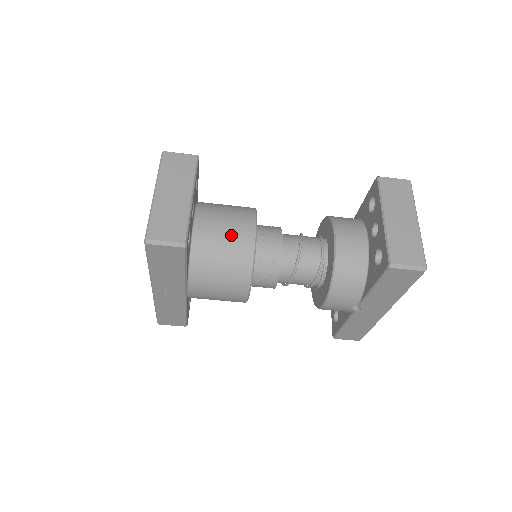
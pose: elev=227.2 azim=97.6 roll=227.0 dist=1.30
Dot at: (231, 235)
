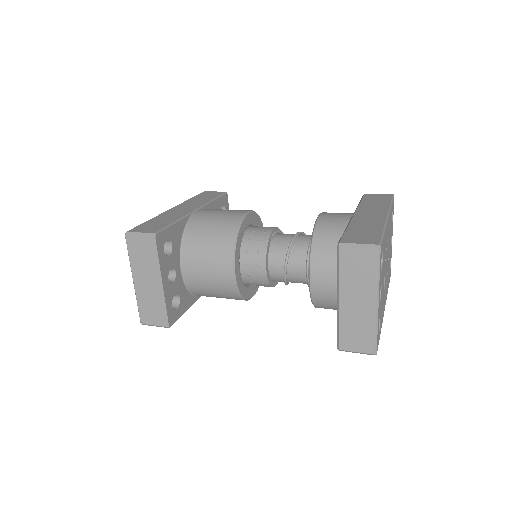
Dot at: (214, 280)
